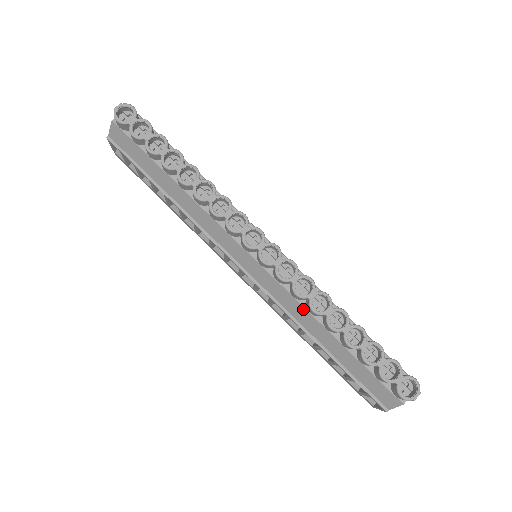
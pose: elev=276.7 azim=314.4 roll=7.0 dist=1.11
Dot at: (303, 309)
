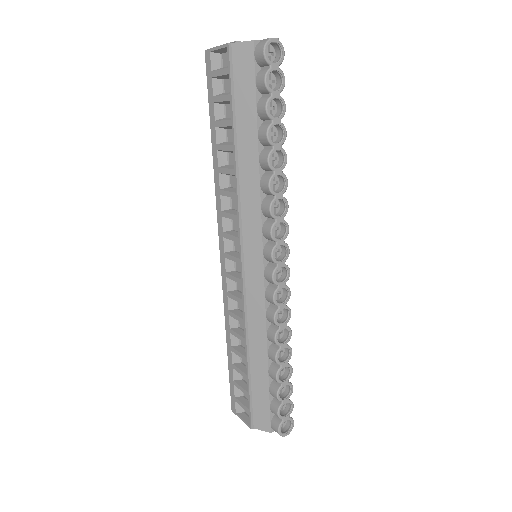
Dot at: (264, 328)
